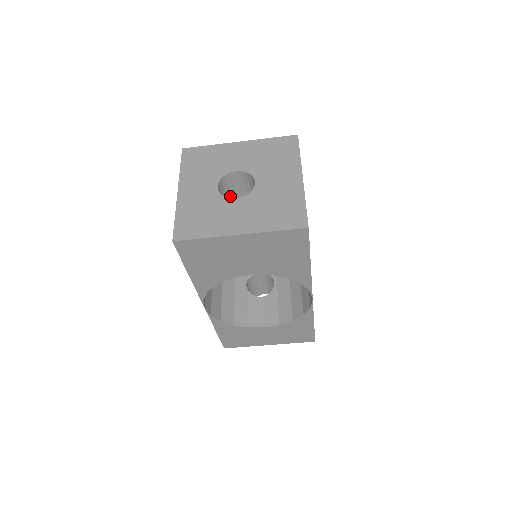
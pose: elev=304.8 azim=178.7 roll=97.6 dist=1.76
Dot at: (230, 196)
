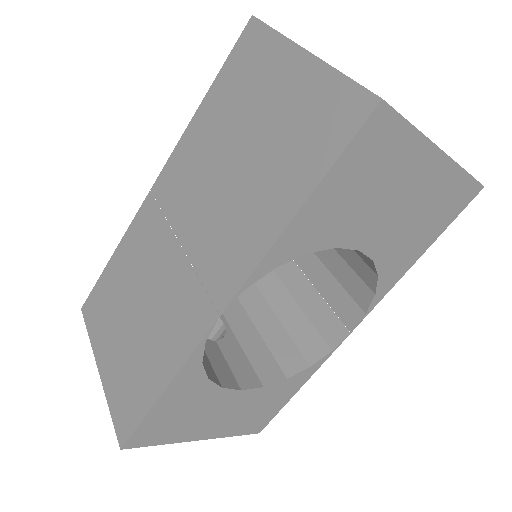
Dot at: occluded
